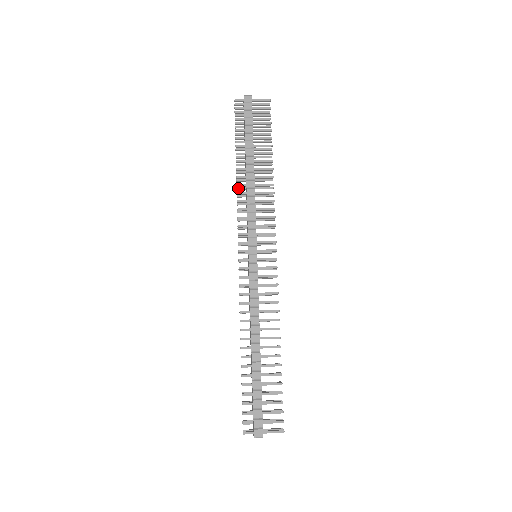
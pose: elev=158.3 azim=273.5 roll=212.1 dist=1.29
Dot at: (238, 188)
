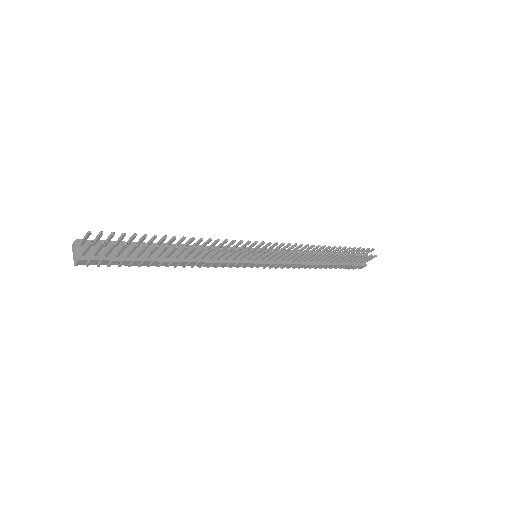
Dot at: occluded
